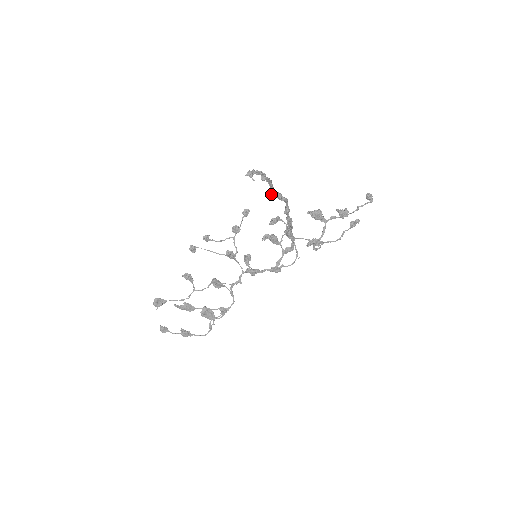
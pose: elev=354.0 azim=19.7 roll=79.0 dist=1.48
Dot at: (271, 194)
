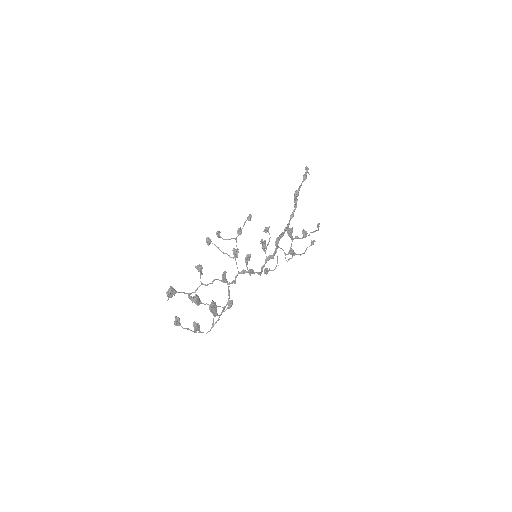
Dot at: (296, 196)
